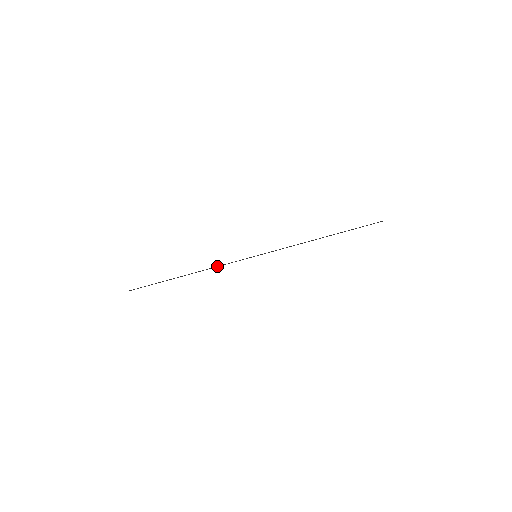
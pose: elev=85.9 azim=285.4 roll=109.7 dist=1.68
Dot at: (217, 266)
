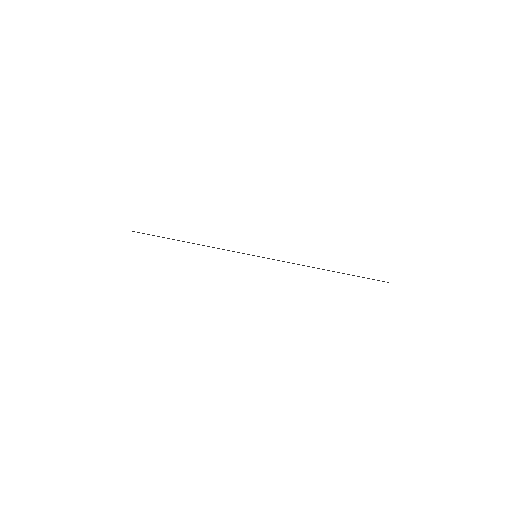
Dot at: (217, 248)
